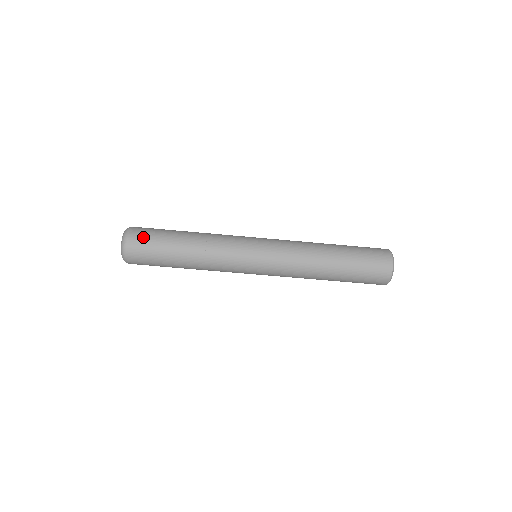
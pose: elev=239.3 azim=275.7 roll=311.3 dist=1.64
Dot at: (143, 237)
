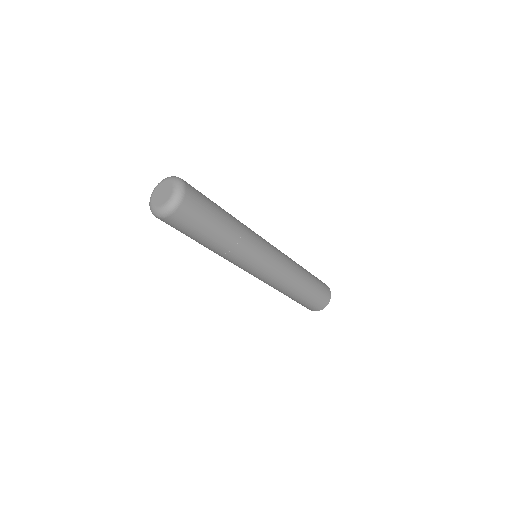
Dot at: (197, 204)
